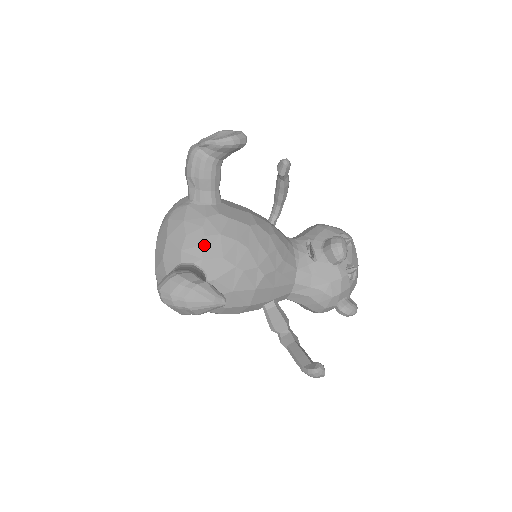
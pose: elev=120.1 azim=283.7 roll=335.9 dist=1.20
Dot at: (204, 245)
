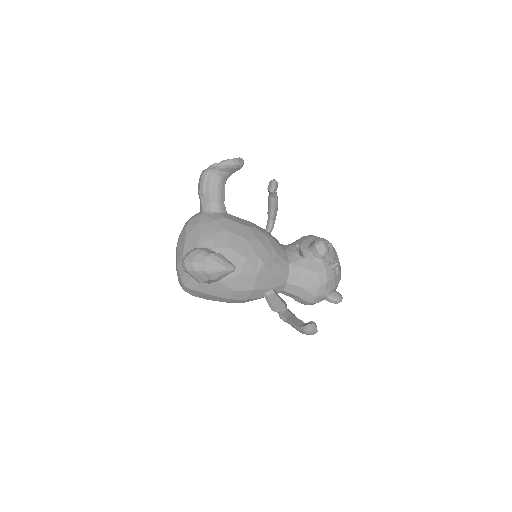
Dot at: (215, 238)
